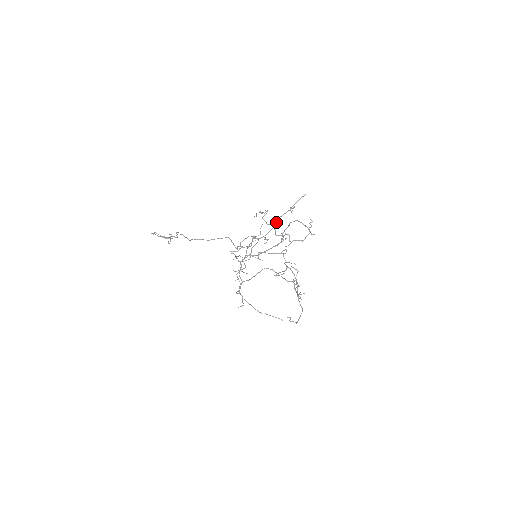
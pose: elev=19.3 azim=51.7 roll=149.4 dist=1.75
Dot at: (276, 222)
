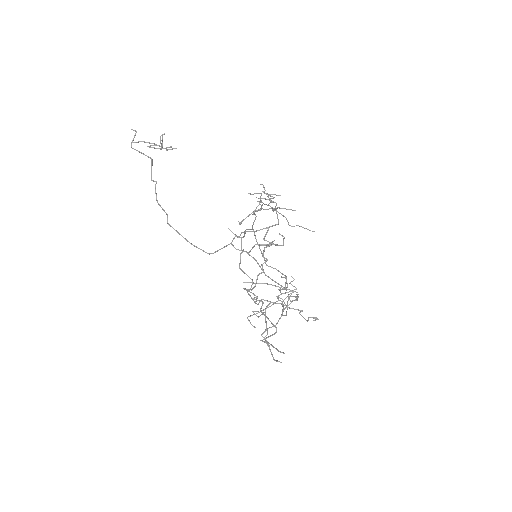
Dot at: occluded
